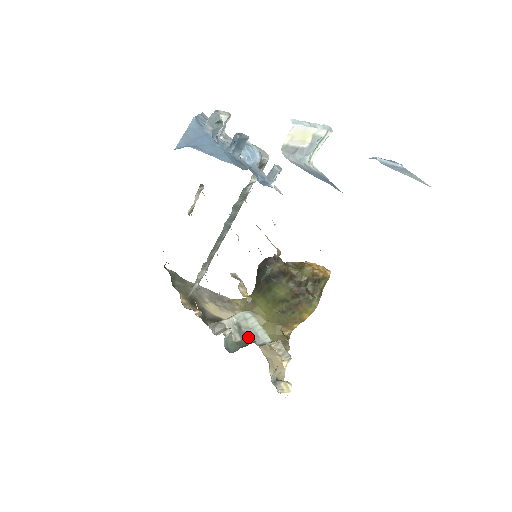
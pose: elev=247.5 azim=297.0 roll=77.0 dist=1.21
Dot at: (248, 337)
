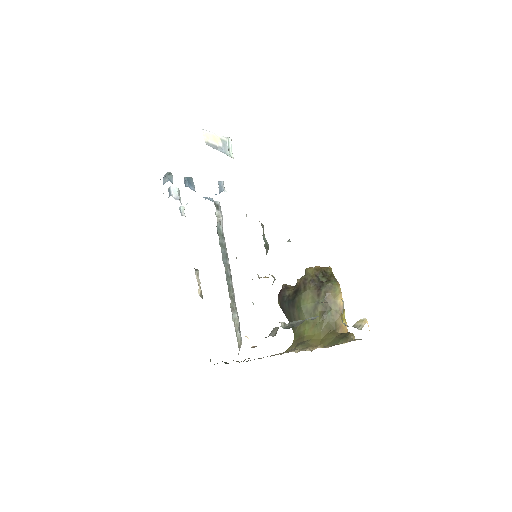
Dot at: (302, 321)
